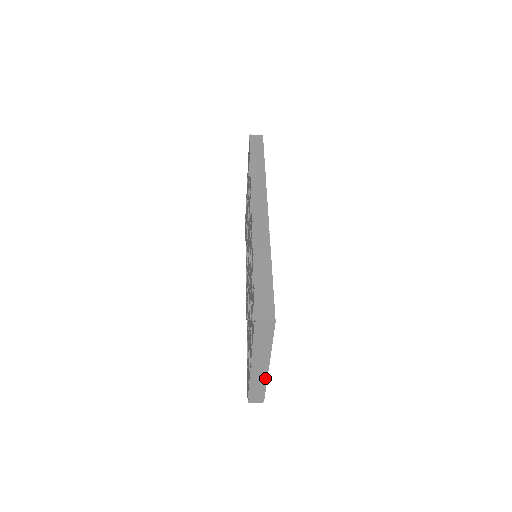
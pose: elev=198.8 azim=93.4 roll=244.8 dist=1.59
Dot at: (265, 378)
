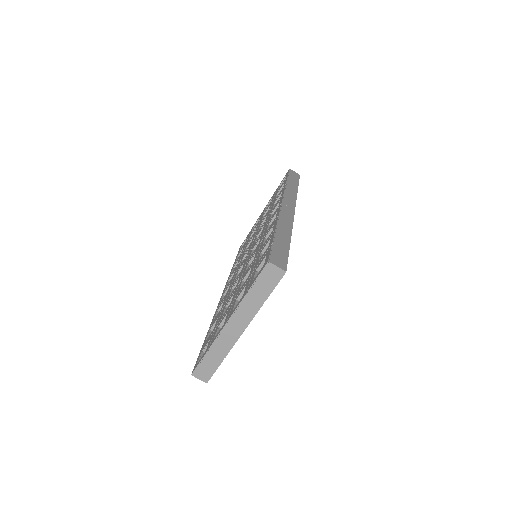
Dot at: (230, 346)
